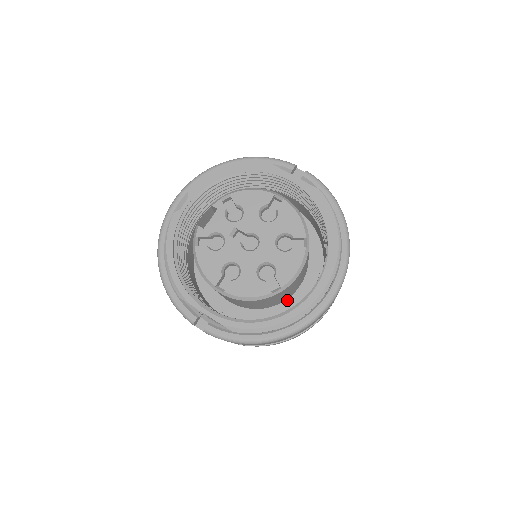
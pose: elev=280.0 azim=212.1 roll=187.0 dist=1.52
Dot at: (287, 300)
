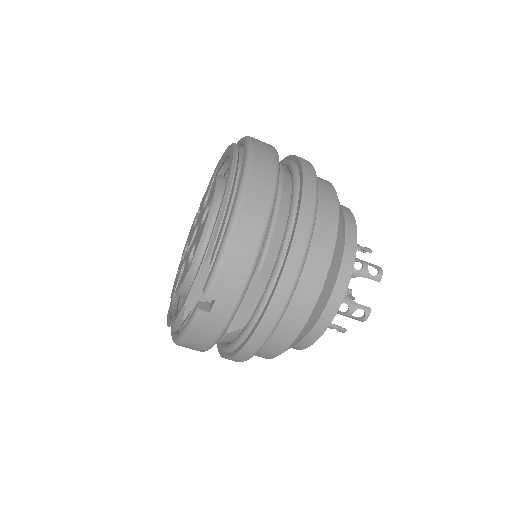
Dot at: occluded
